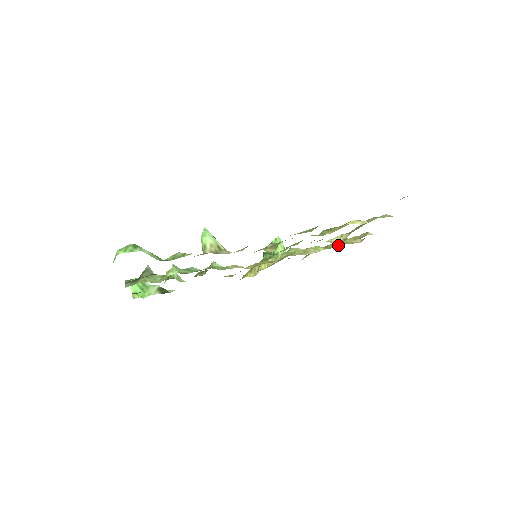
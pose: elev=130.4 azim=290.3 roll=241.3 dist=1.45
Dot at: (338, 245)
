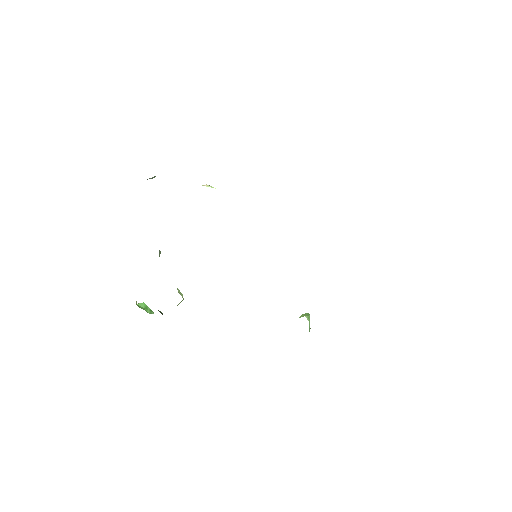
Dot at: occluded
